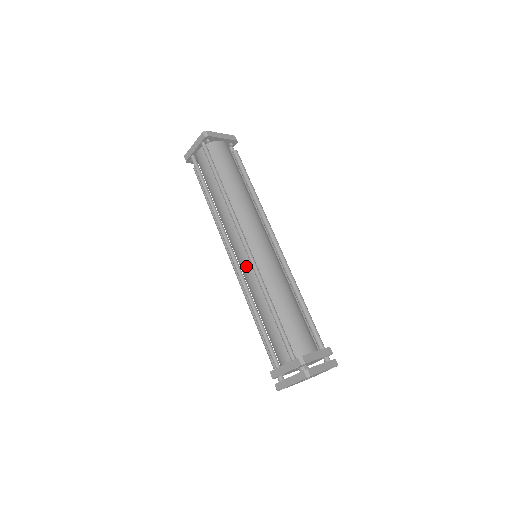
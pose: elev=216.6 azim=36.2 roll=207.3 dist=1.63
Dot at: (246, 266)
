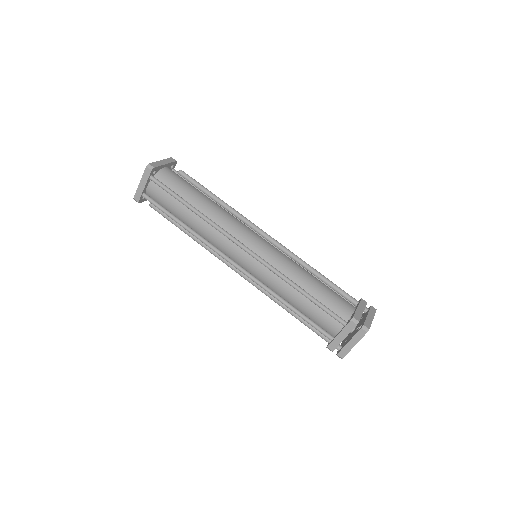
Dot at: (257, 269)
